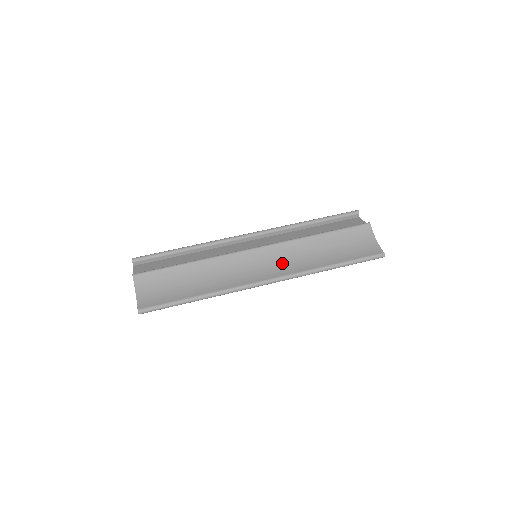
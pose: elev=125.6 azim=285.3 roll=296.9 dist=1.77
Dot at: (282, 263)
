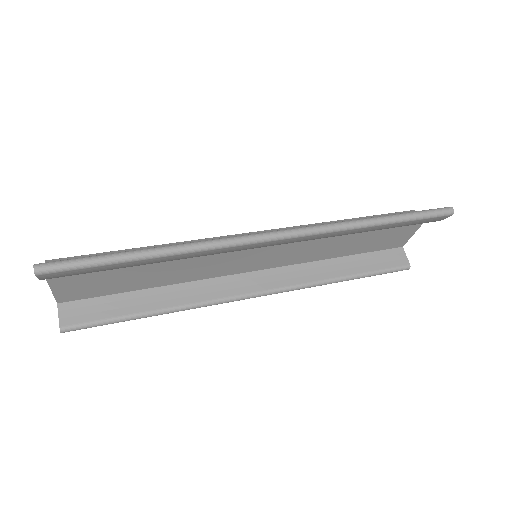
Dot at: occluded
